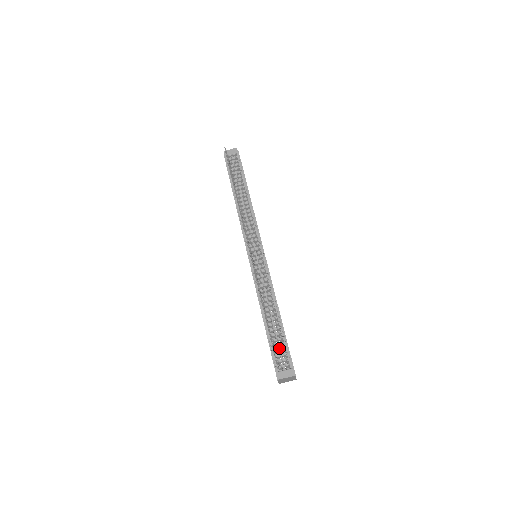
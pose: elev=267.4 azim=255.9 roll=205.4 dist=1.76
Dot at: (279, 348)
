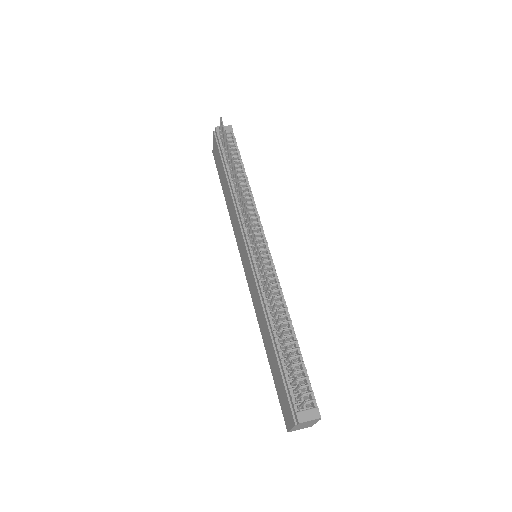
Dot at: occluded
